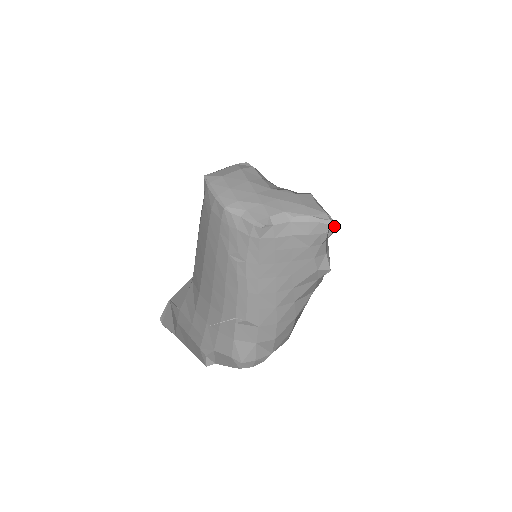
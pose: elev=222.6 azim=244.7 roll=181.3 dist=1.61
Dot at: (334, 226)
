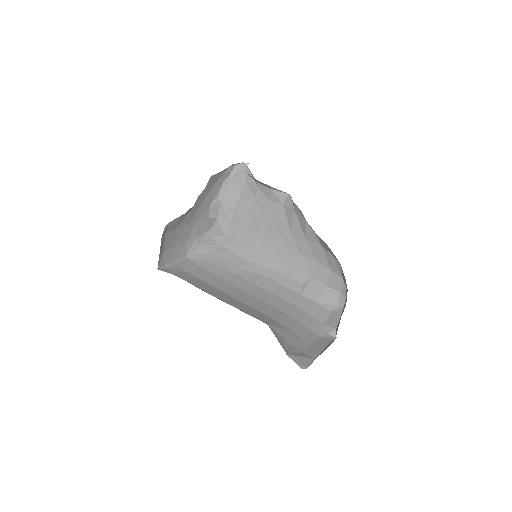
Dot at: (242, 165)
